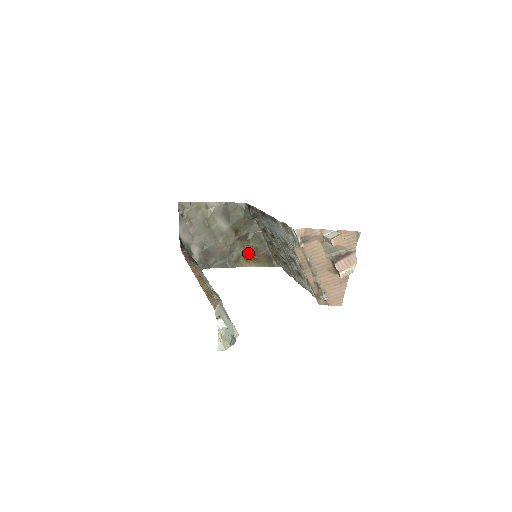
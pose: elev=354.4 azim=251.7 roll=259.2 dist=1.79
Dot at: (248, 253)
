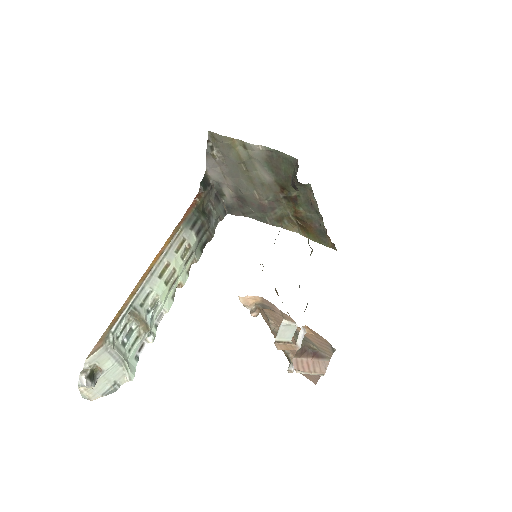
Dot at: (296, 217)
